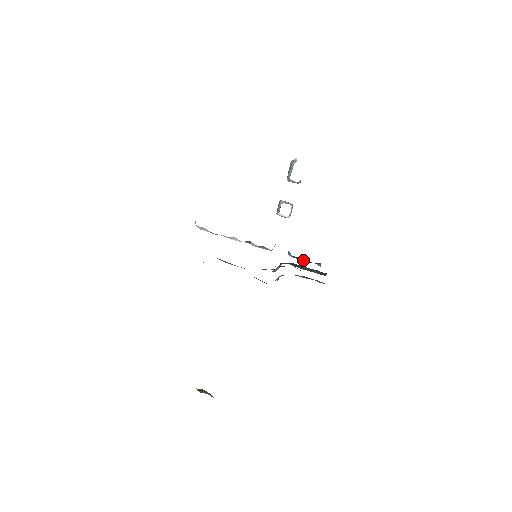
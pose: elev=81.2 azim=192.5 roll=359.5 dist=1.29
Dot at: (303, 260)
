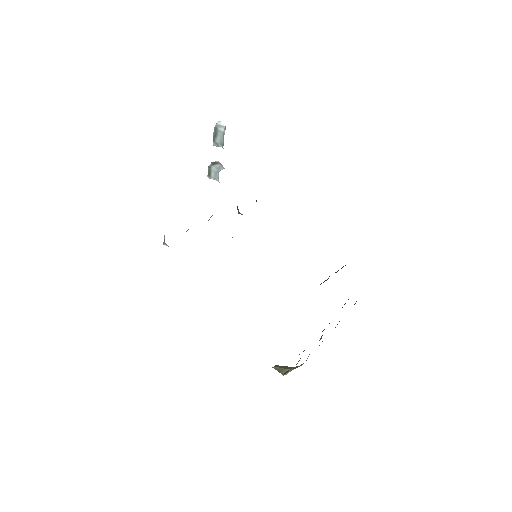
Dot at: occluded
